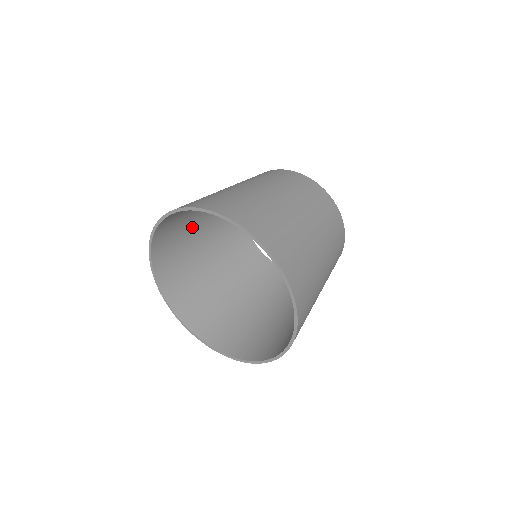
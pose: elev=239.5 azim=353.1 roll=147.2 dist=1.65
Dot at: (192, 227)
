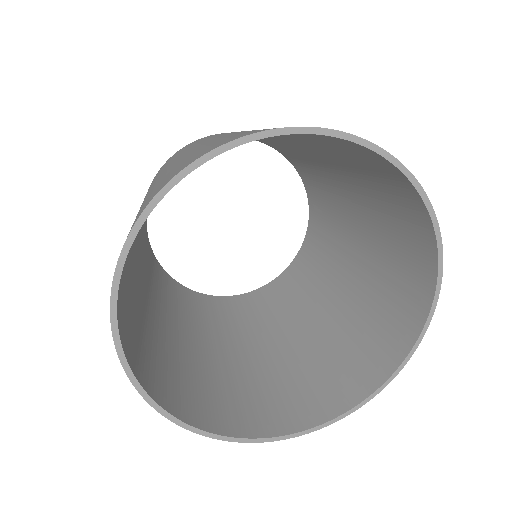
Dot at: occluded
